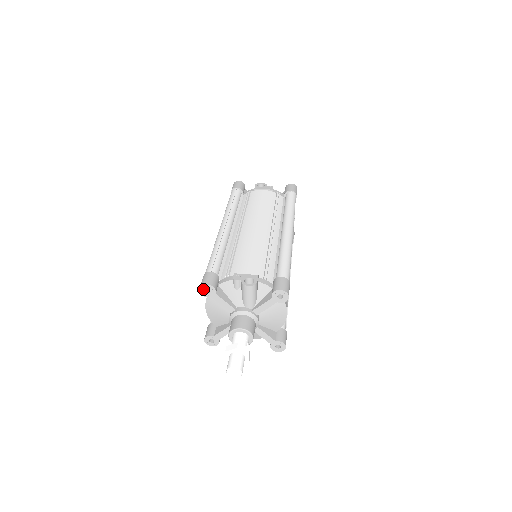
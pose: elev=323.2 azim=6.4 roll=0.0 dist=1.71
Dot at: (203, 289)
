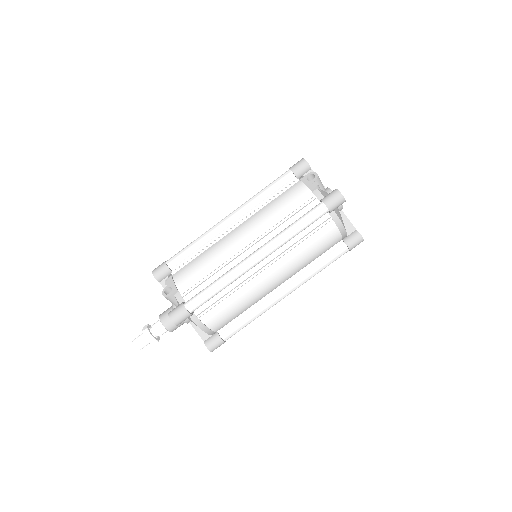
Dot at: occluded
